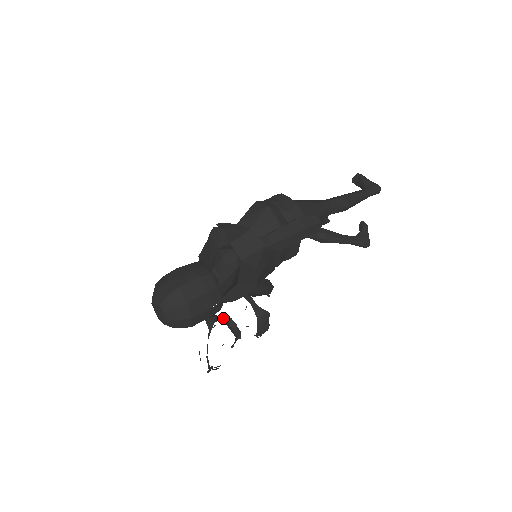
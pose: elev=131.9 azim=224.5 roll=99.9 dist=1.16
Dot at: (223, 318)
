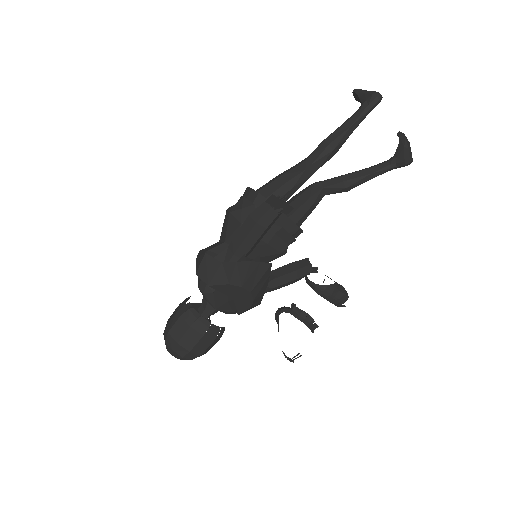
Dot at: (291, 307)
